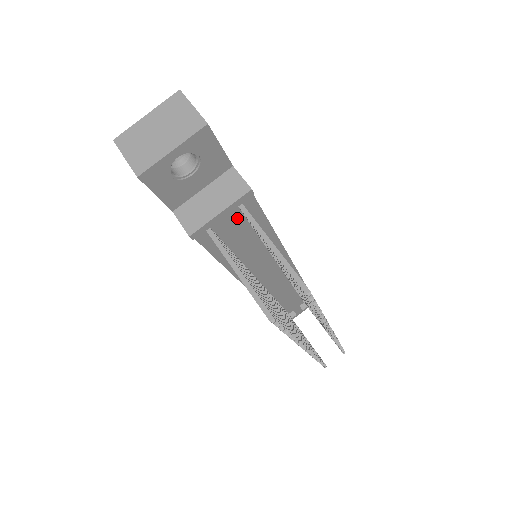
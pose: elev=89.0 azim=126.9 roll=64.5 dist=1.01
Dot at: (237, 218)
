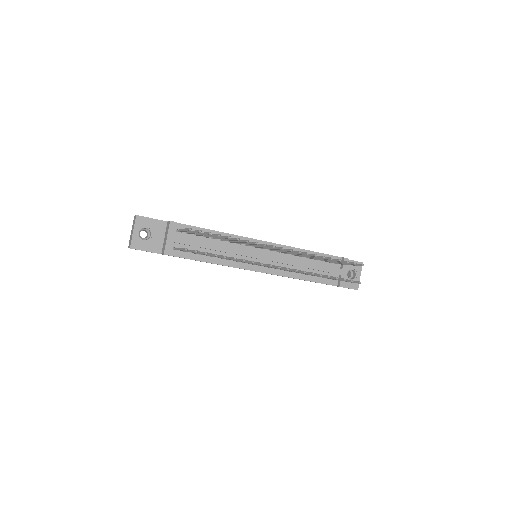
Dot at: (187, 237)
